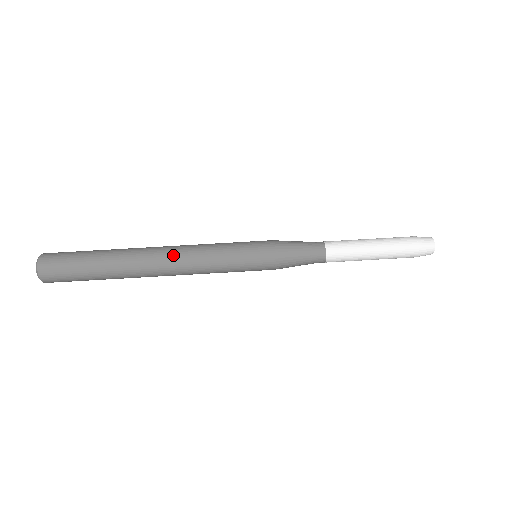
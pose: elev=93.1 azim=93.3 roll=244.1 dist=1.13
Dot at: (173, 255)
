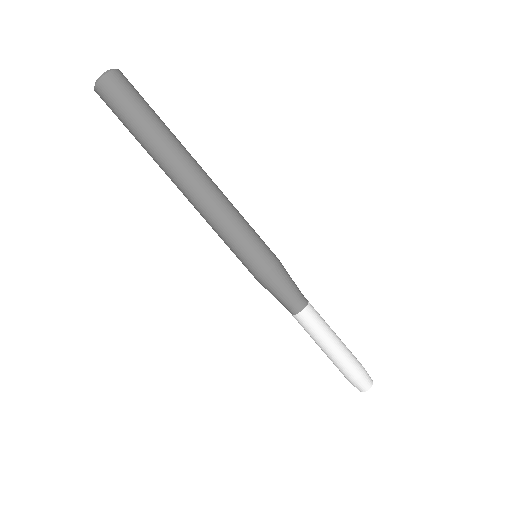
Dot at: (196, 196)
